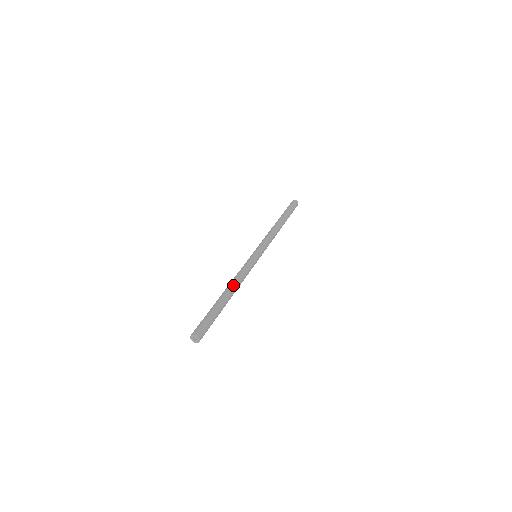
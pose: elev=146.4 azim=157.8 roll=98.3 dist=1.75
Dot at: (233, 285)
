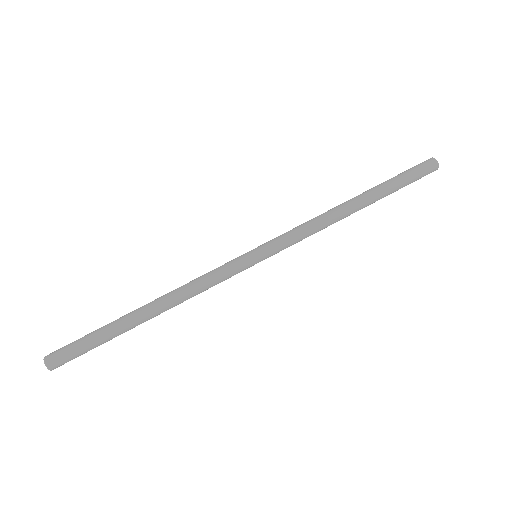
Dot at: (163, 297)
